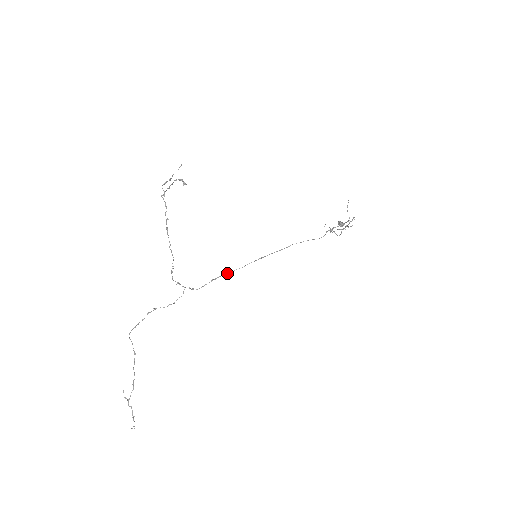
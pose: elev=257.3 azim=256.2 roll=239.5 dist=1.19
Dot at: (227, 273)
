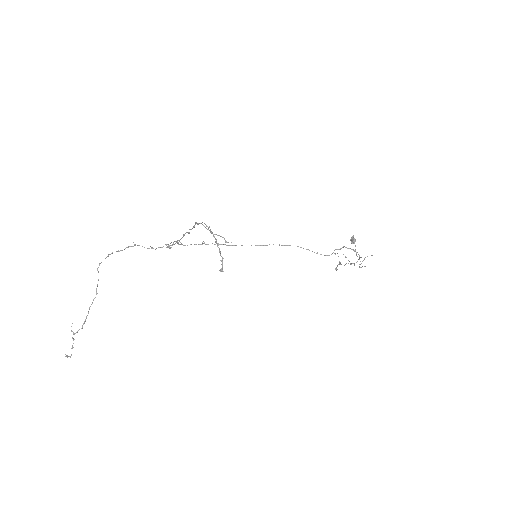
Dot at: (221, 244)
